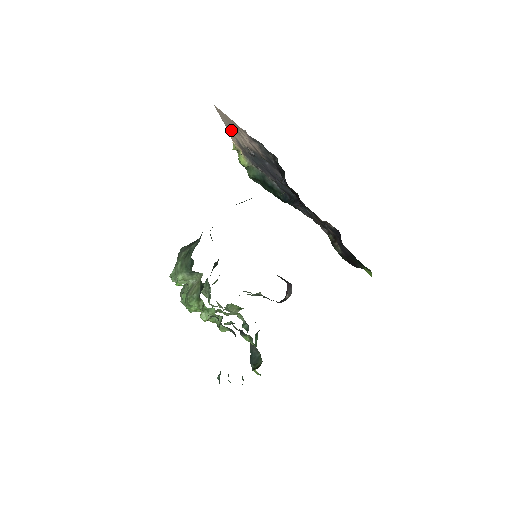
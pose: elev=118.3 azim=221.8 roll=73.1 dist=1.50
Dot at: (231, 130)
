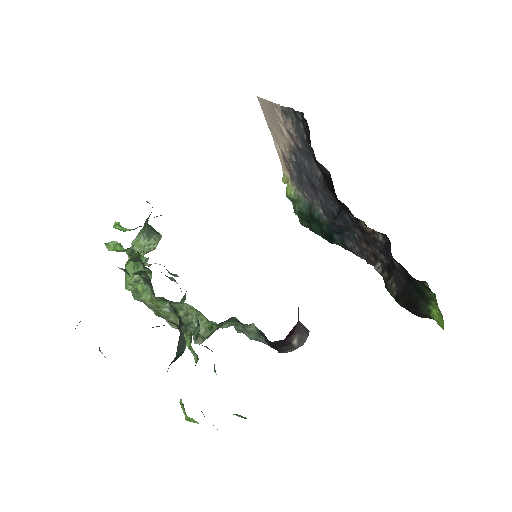
Dot at: (276, 138)
